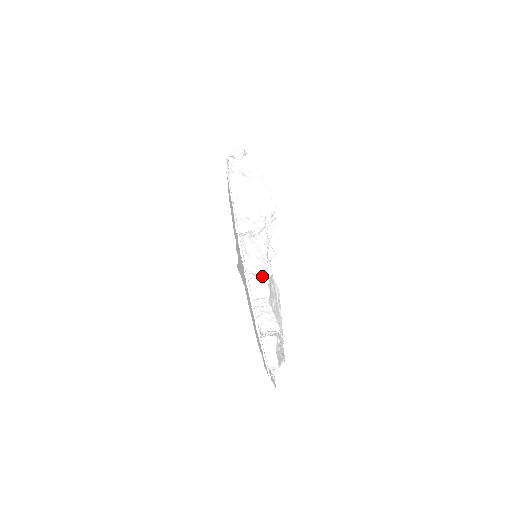
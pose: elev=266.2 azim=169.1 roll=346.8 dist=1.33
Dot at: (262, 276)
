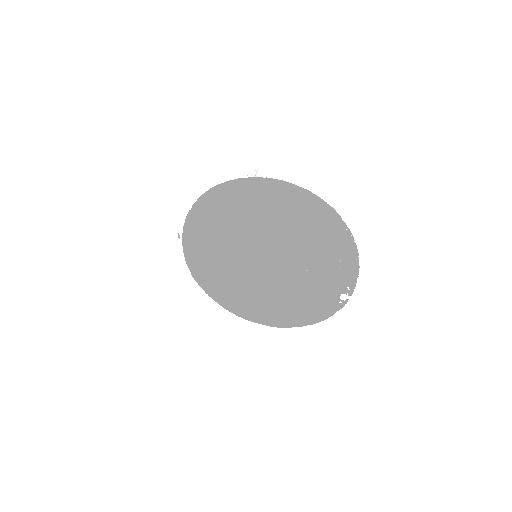
Dot at: occluded
